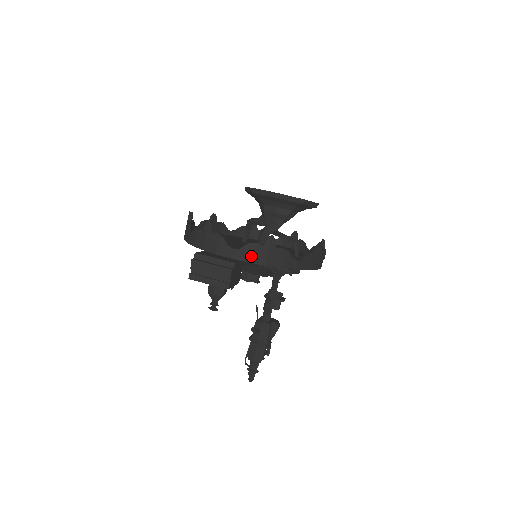
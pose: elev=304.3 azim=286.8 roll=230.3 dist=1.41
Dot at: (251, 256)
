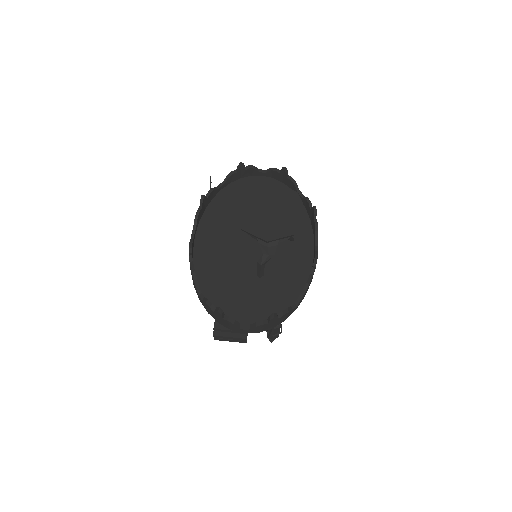
Dot at: (260, 330)
